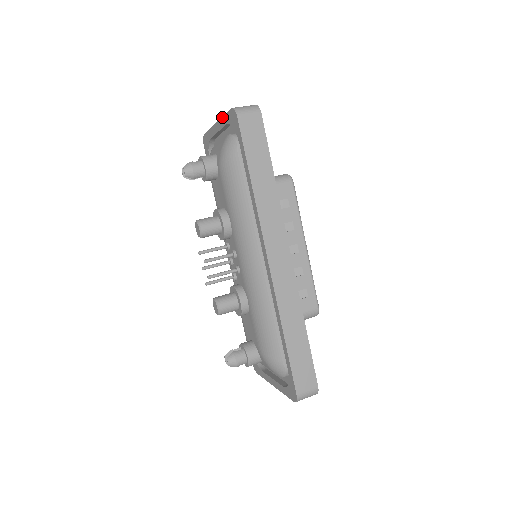
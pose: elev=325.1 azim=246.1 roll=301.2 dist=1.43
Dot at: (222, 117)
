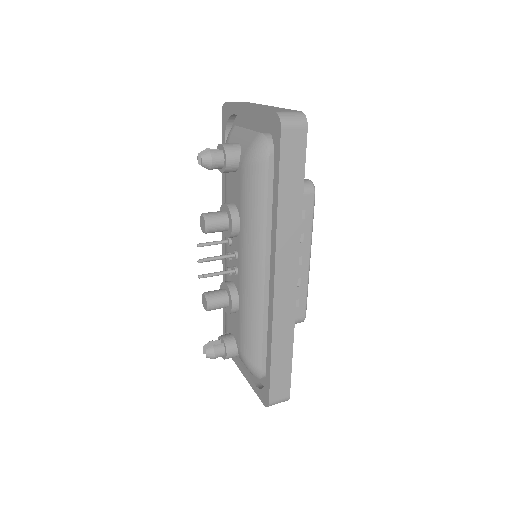
Dot at: (259, 109)
